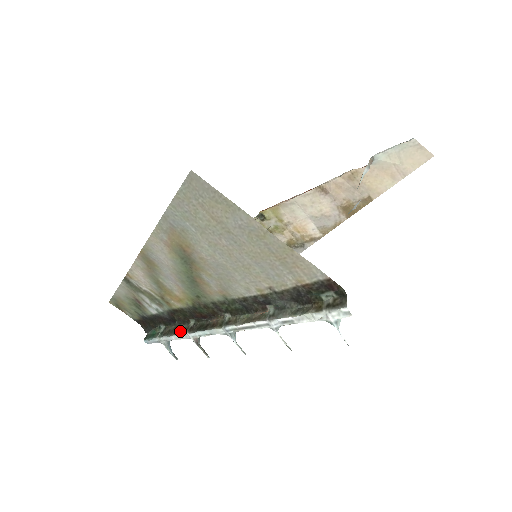
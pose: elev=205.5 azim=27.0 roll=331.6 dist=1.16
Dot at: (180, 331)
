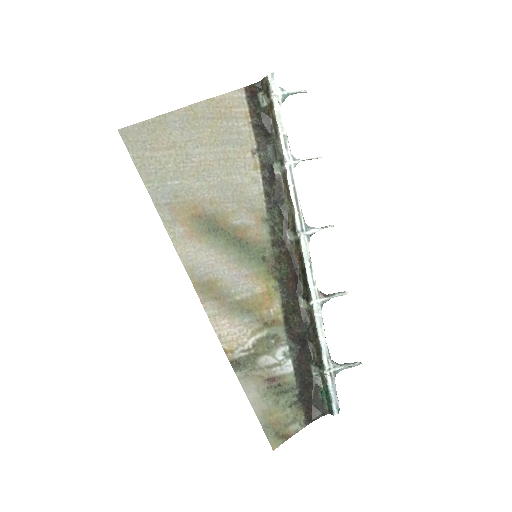
Dot at: (313, 323)
